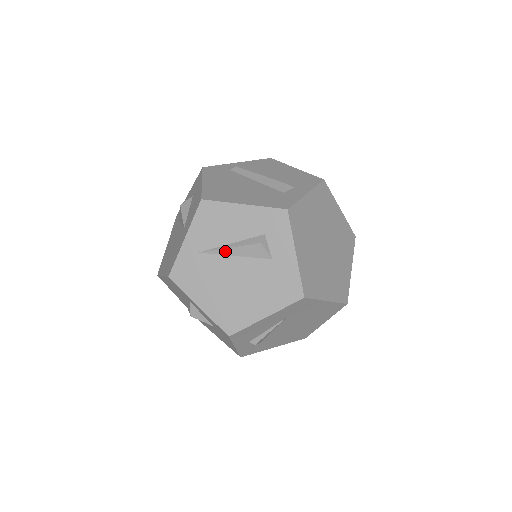
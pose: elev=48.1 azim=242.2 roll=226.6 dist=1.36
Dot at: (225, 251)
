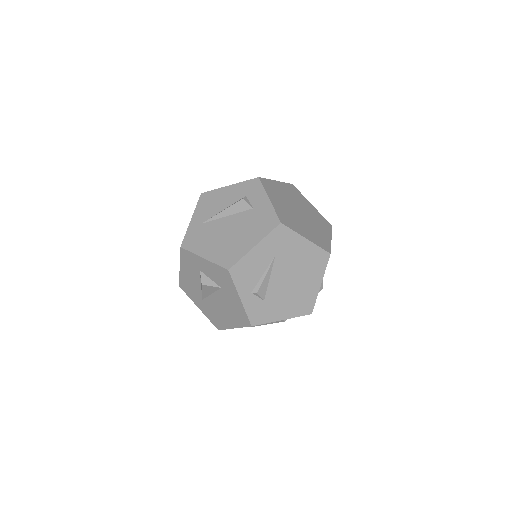
Dot at: (219, 215)
